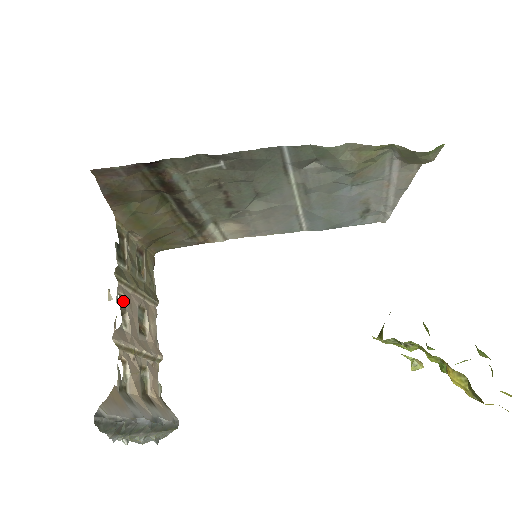
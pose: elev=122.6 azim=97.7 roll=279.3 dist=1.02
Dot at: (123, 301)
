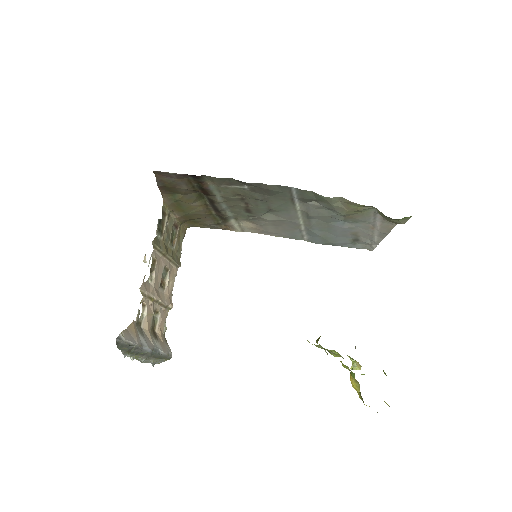
Dot at: (154, 262)
